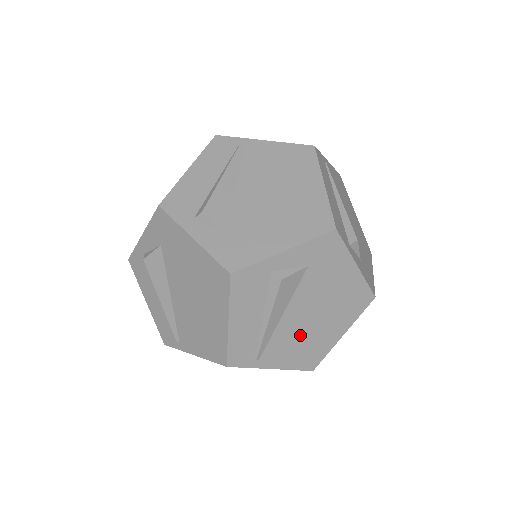
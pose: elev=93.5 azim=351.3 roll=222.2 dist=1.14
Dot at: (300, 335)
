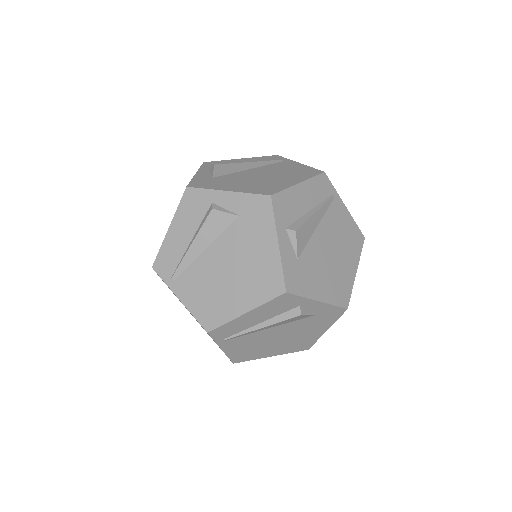
Dot at: (258, 343)
